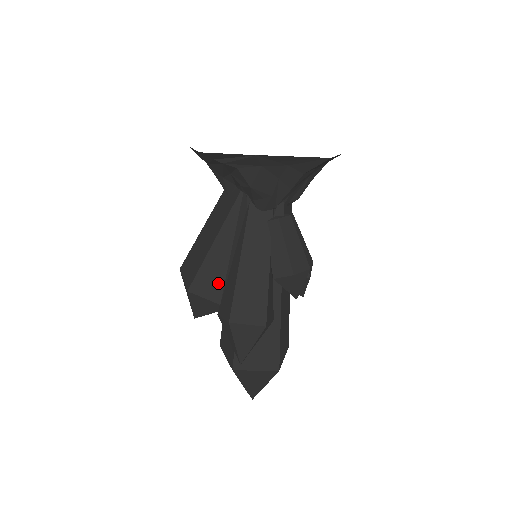
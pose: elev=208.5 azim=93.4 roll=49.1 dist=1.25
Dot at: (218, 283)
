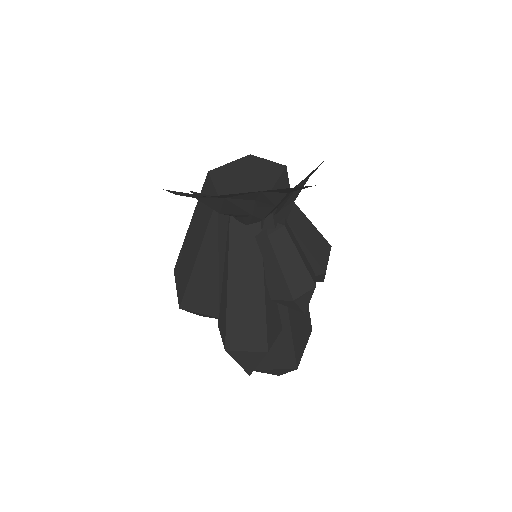
Dot at: (211, 299)
